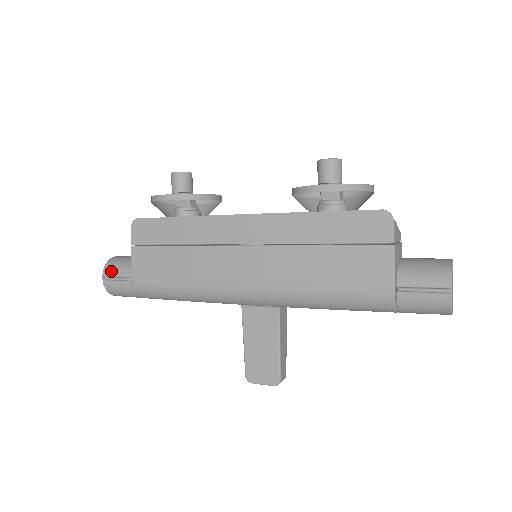
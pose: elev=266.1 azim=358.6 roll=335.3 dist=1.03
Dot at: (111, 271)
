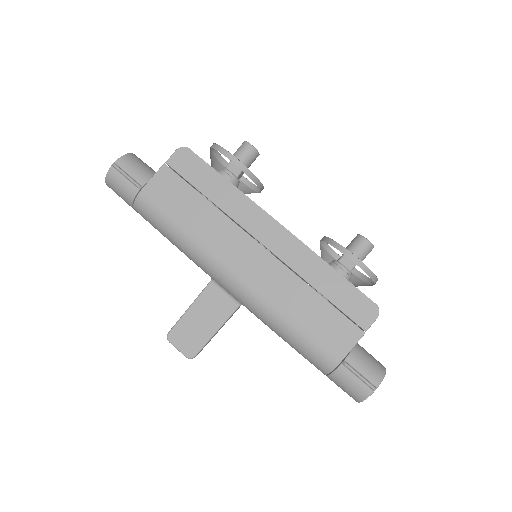
Dot at: (126, 165)
